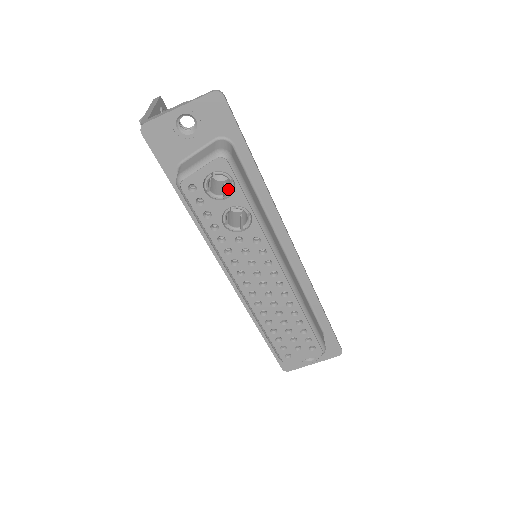
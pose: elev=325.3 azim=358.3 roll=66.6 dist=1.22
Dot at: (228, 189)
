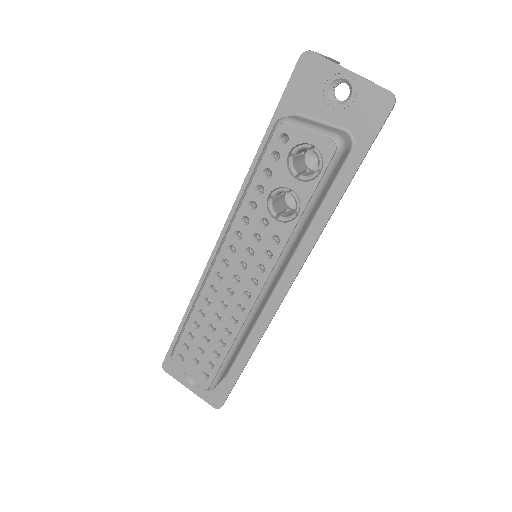
Dot at: (307, 174)
